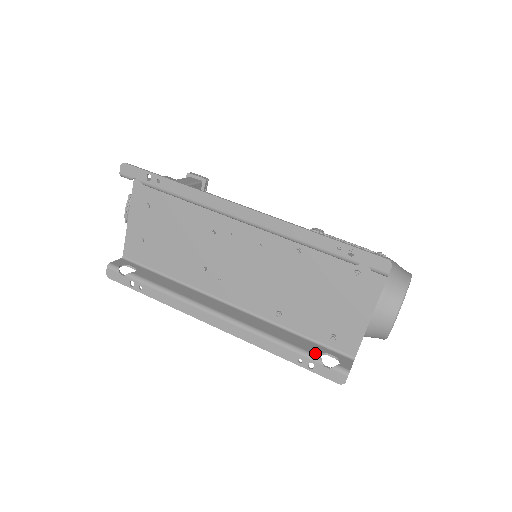
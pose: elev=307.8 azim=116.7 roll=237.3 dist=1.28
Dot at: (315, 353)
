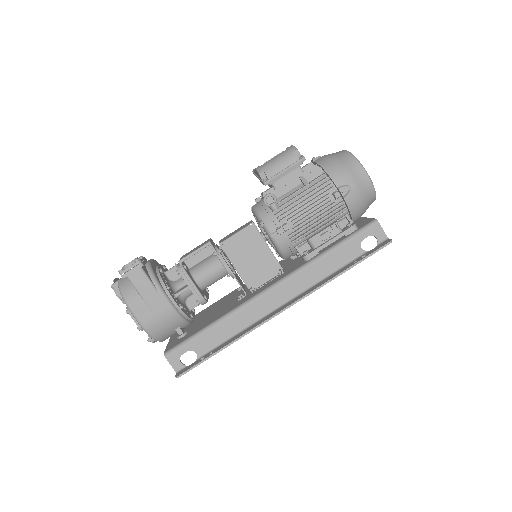
Dot at: occluded
